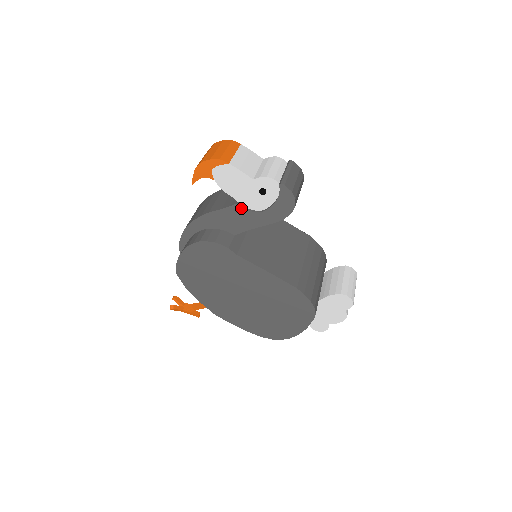
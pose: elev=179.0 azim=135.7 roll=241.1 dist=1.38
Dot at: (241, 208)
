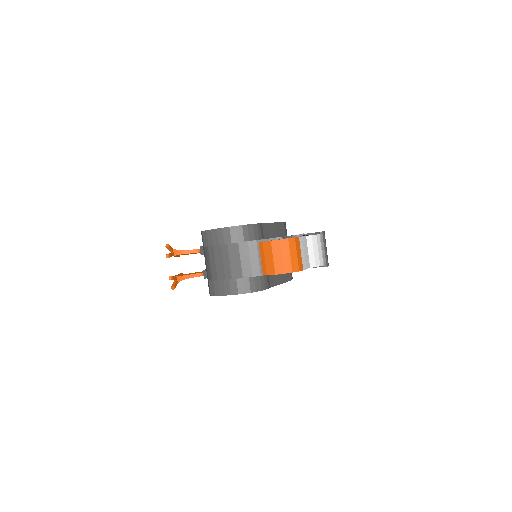
Dot at: occluded
